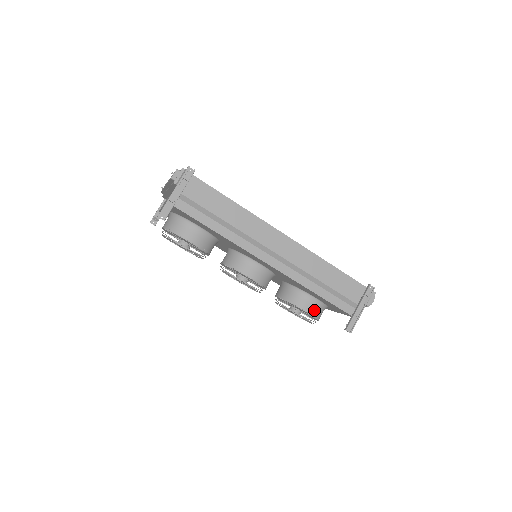
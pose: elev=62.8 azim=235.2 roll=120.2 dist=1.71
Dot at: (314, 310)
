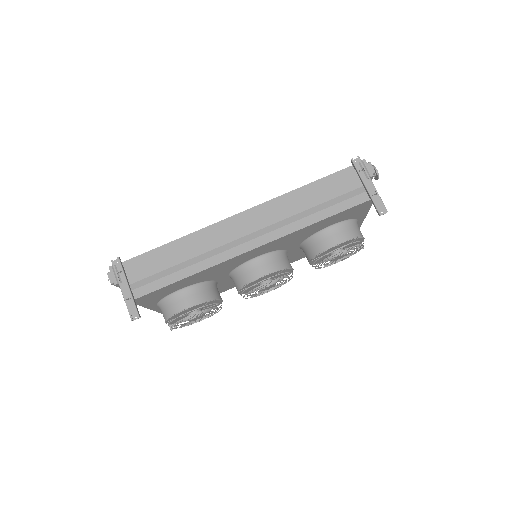
Dot at: (344, 235)
